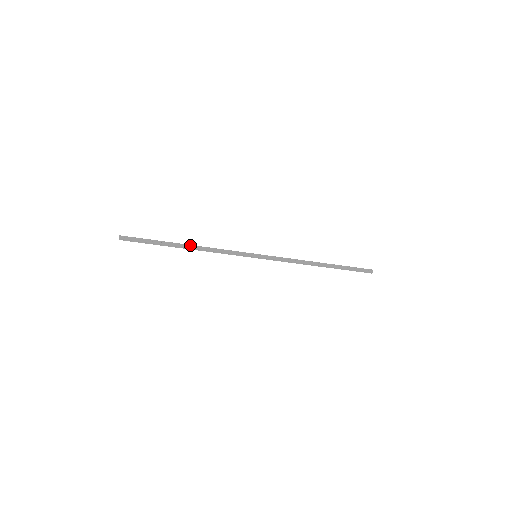
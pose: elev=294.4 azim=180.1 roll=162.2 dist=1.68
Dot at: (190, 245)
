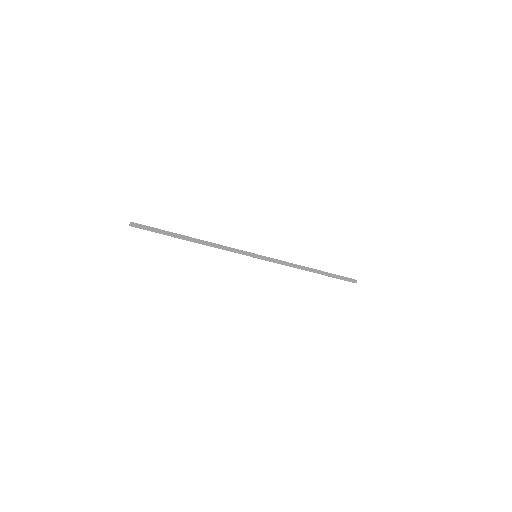
Dot at: (196, 239)
